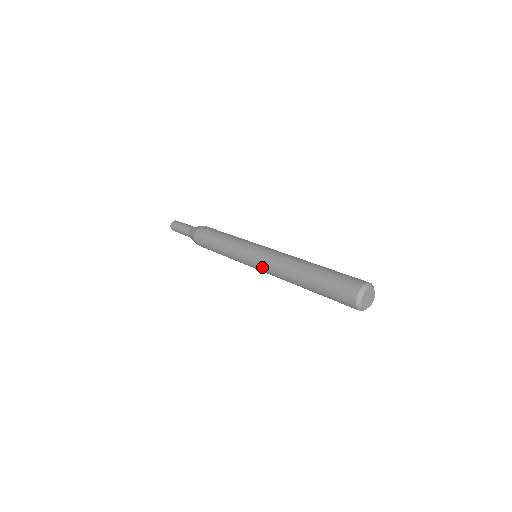
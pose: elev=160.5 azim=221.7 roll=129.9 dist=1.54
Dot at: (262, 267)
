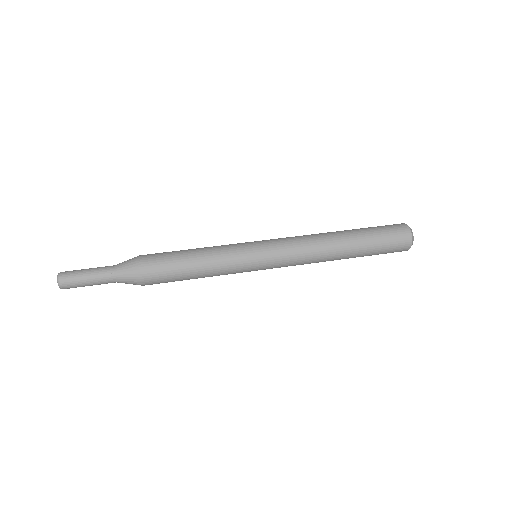
Dot at: (286, 263)
